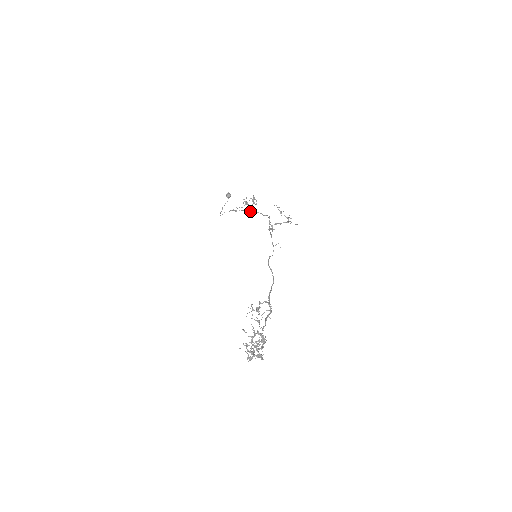
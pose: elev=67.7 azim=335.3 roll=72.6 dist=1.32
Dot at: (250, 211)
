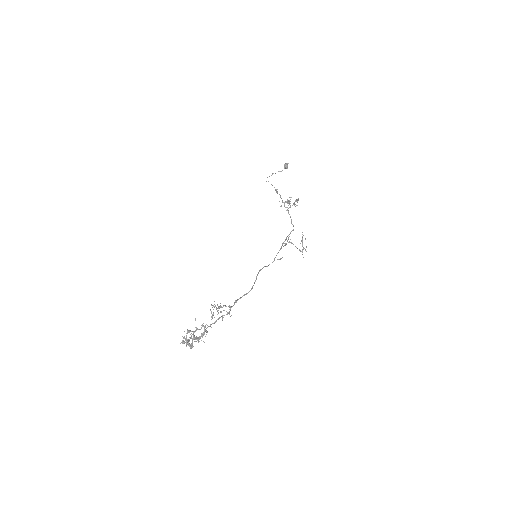
Dot at: (286, 207)
